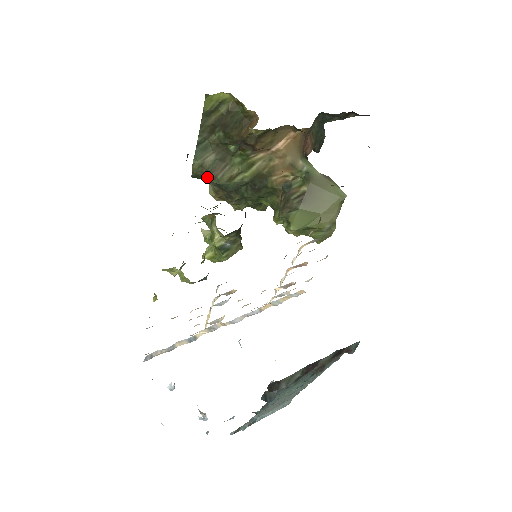
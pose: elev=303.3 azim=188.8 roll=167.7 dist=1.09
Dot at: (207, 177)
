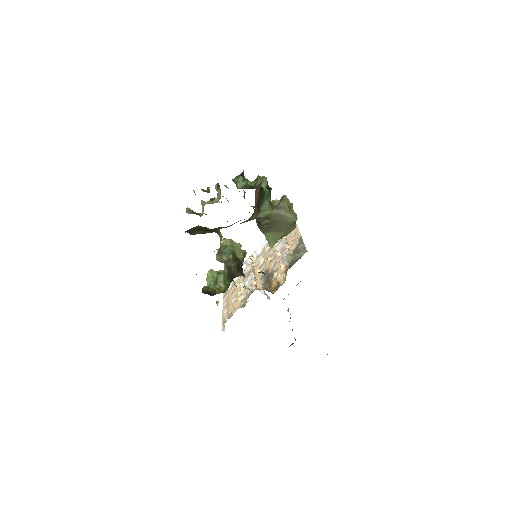
Dot at: occluded
